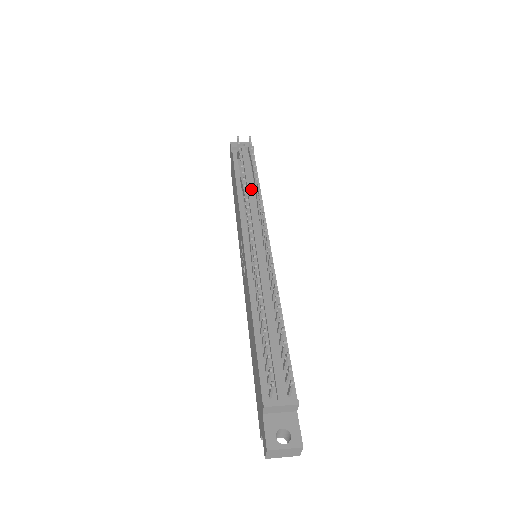
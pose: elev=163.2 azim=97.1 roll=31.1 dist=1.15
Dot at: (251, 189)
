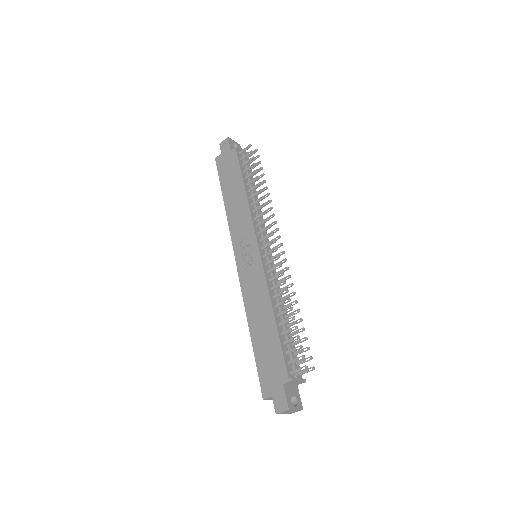
Dot at: occluded
